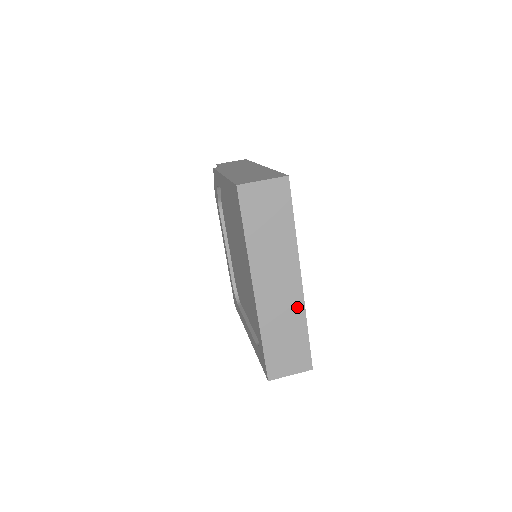
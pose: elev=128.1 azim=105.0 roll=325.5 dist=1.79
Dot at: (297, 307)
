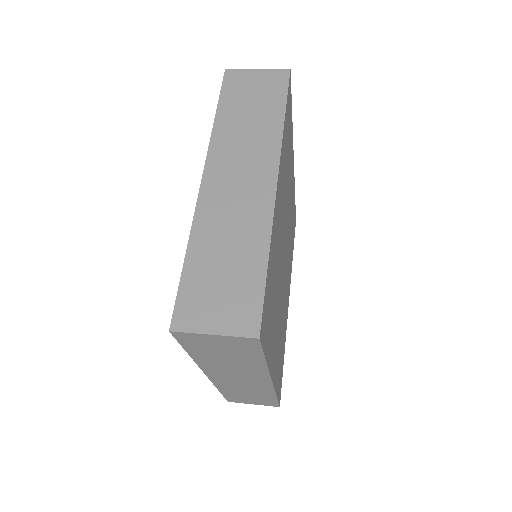
Dot at: (260, 217)
